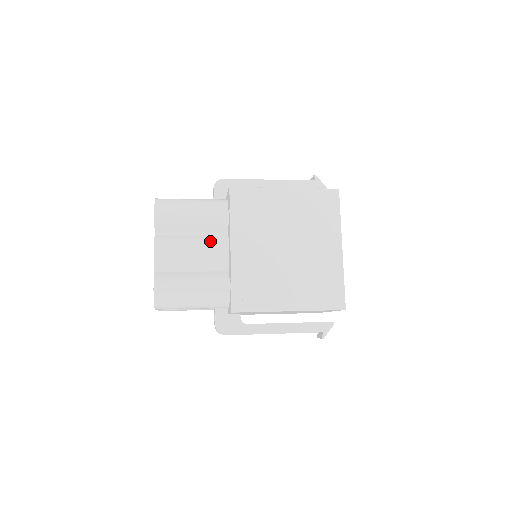
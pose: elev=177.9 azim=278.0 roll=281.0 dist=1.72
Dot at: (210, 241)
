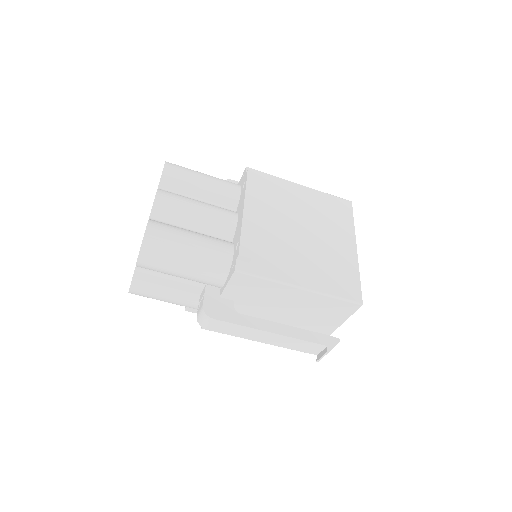
Dot at: (218, 208)
